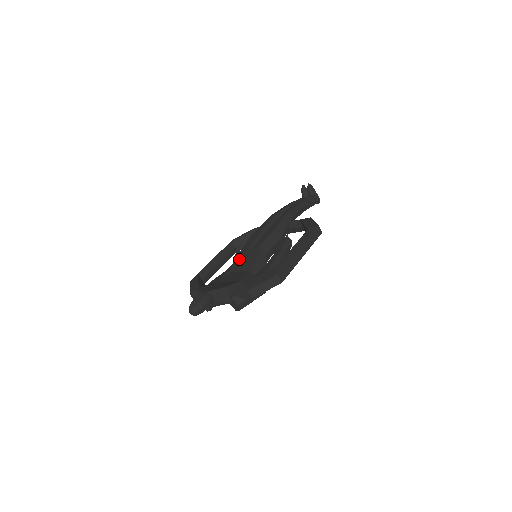
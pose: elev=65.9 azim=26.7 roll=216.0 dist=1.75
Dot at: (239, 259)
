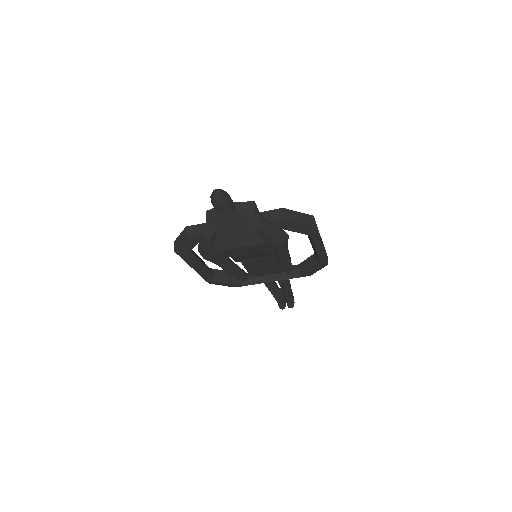
Dot at: occluded
